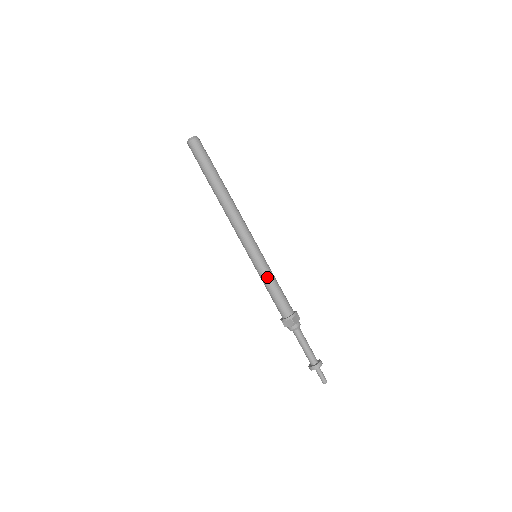
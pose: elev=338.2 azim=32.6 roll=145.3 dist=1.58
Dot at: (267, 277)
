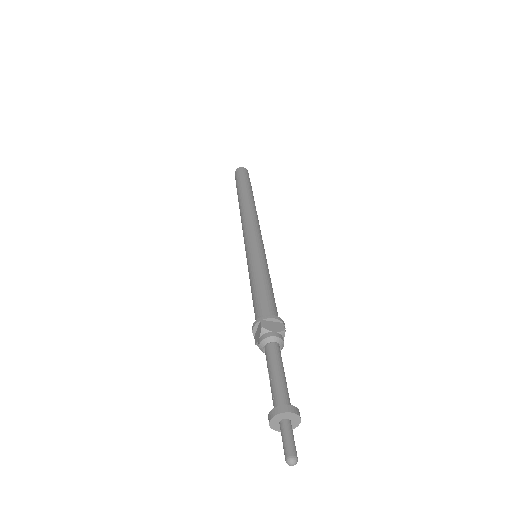
Dot at: (253, 271)
